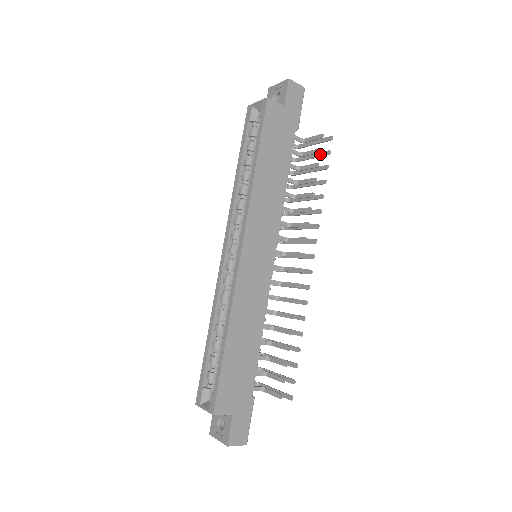
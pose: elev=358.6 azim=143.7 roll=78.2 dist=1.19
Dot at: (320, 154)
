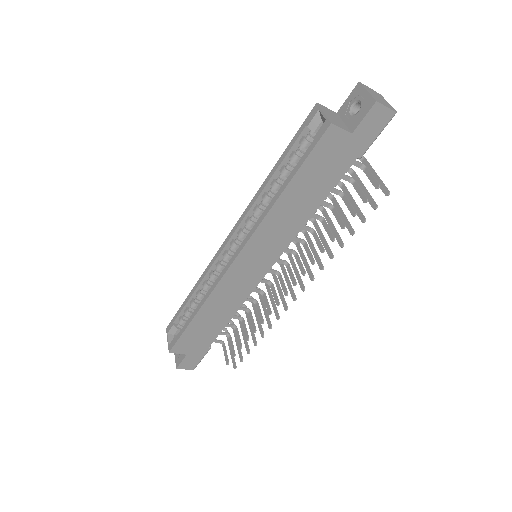
Dot at: (369, 198)
